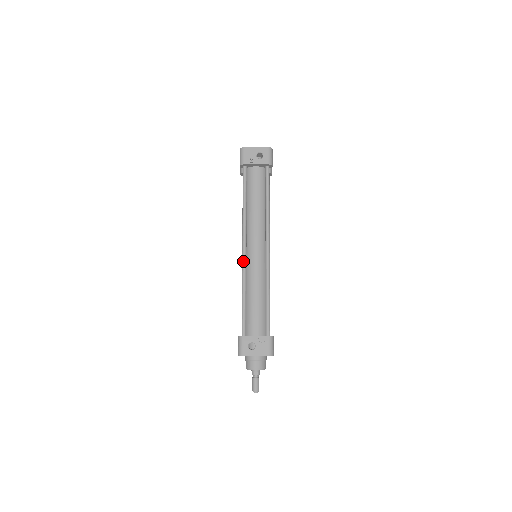
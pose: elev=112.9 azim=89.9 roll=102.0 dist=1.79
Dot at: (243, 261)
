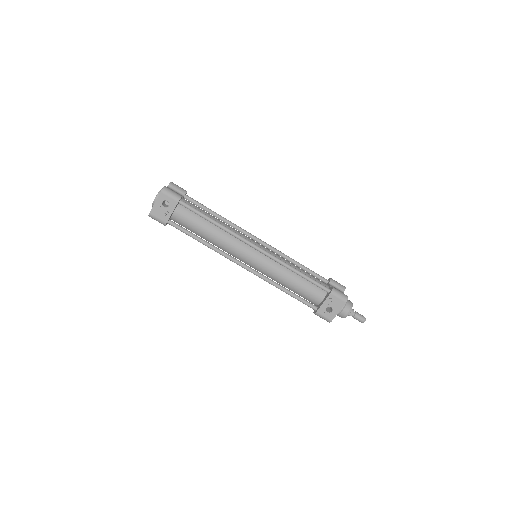
Dot at: occluded
